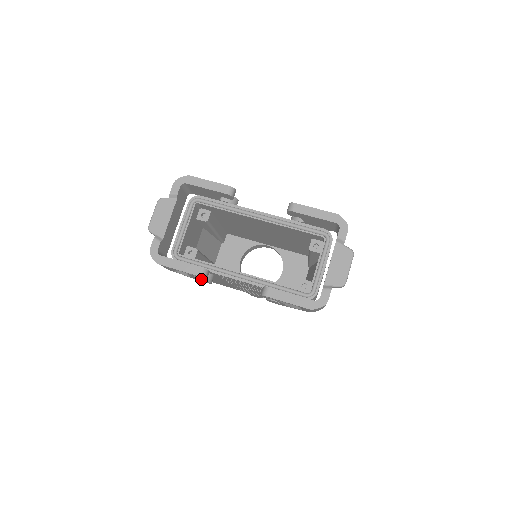
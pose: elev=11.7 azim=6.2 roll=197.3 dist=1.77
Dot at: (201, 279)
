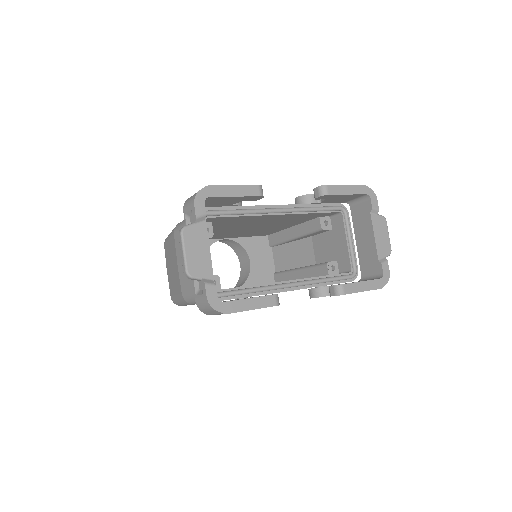
Dot at: occluded
